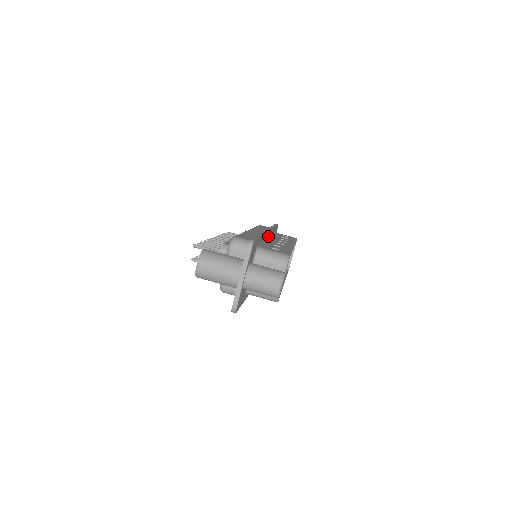
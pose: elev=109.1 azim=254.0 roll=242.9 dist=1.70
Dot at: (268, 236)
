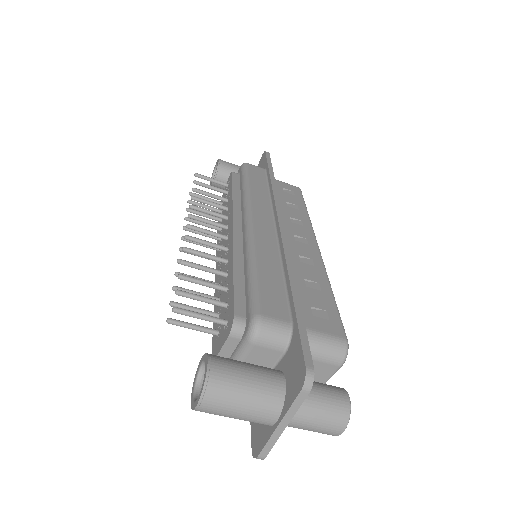
Dot at: occluded
